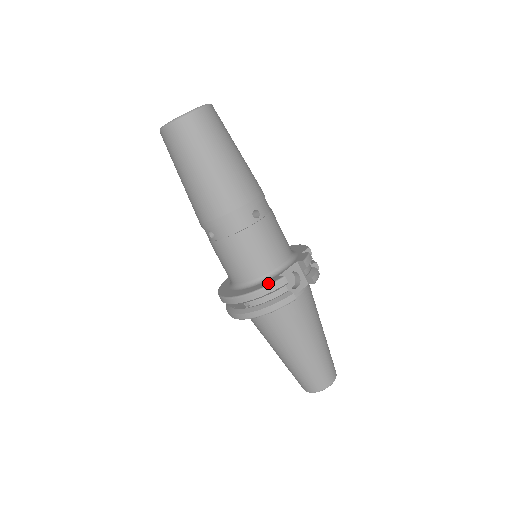
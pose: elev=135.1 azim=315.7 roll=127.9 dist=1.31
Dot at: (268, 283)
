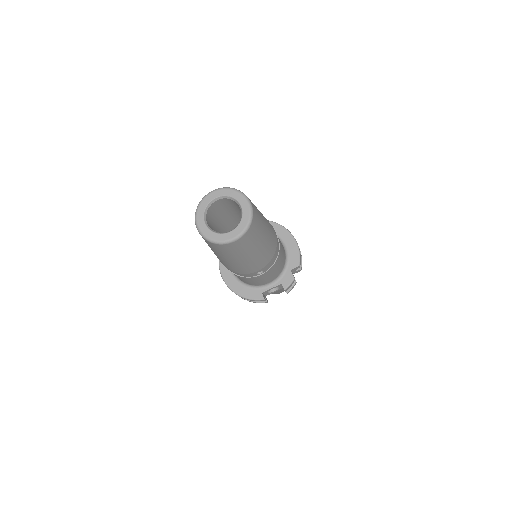
Dot at: (252, 297)
